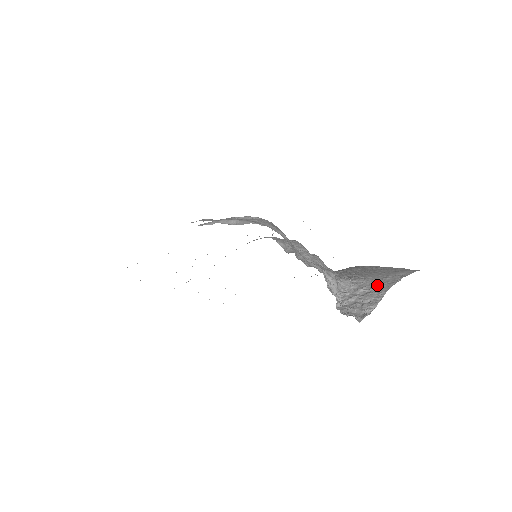
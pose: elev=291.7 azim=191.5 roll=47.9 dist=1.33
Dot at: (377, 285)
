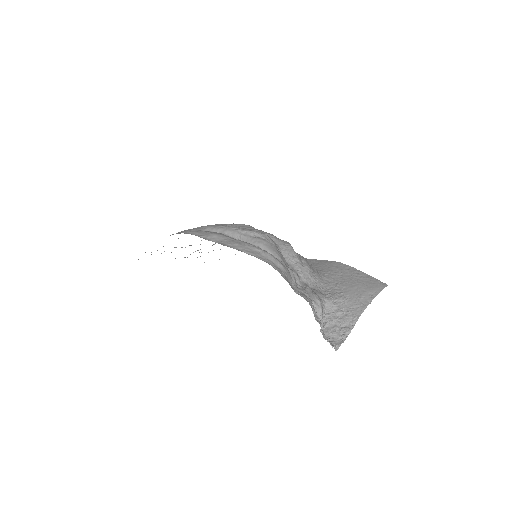
Dot at: (353, 307)
